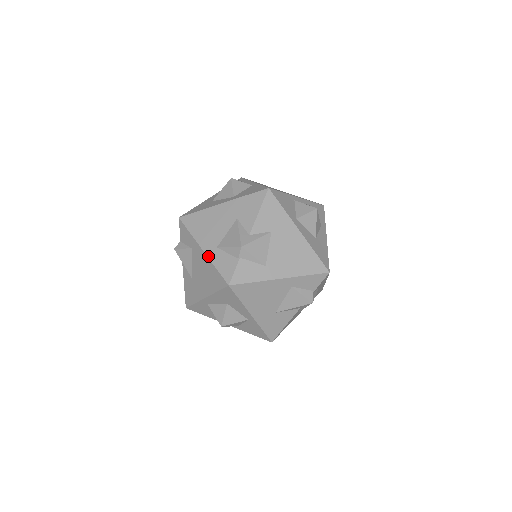
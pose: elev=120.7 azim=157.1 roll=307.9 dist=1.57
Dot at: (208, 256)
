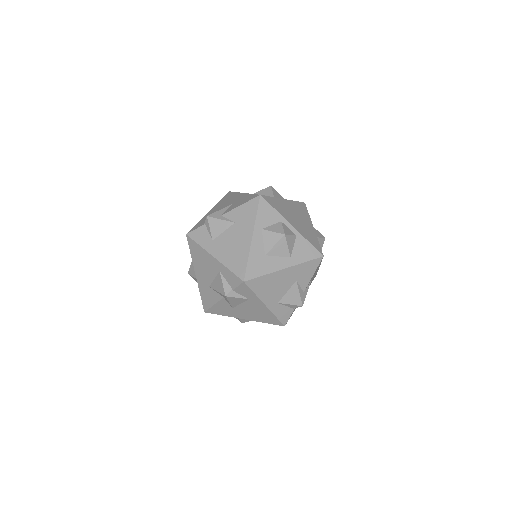
Dot at: (271, 310)
